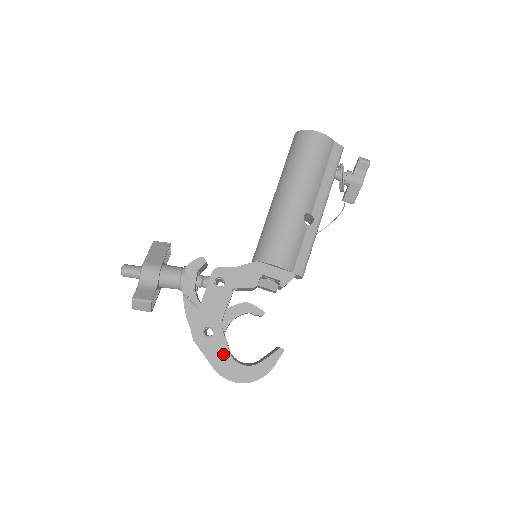
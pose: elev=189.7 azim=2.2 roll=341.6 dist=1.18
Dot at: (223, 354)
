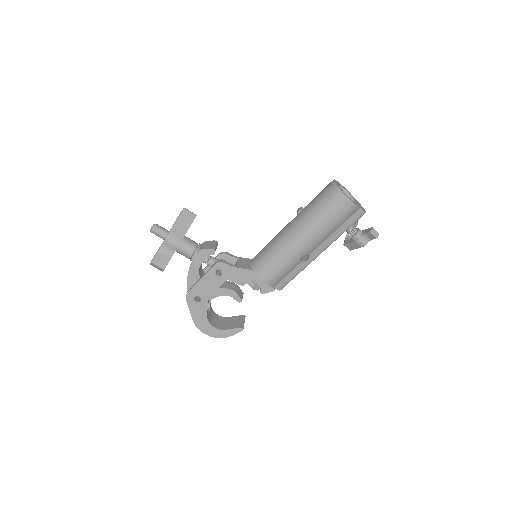
Dot at: (202, 315)
